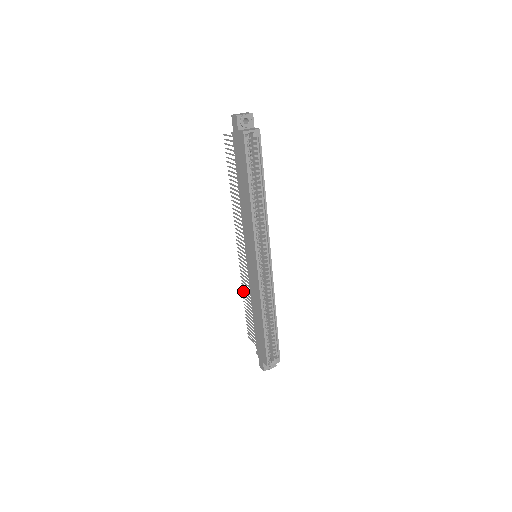
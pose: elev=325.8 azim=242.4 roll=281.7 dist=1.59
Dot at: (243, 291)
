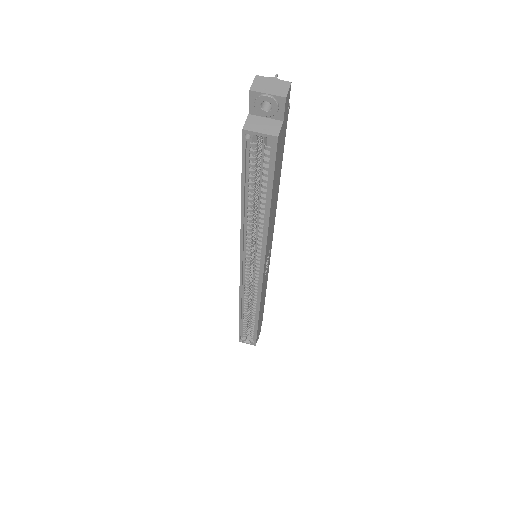
Dot at: occluded
